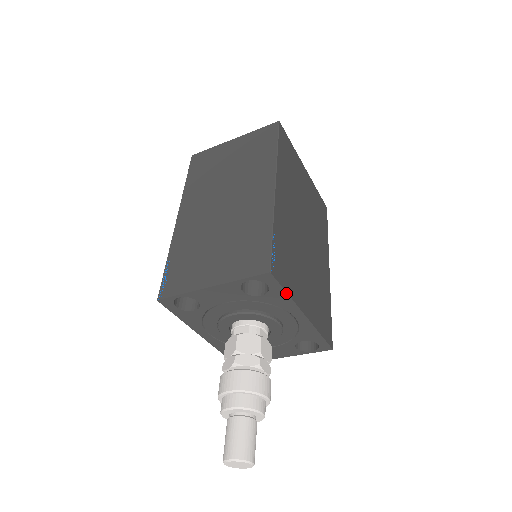
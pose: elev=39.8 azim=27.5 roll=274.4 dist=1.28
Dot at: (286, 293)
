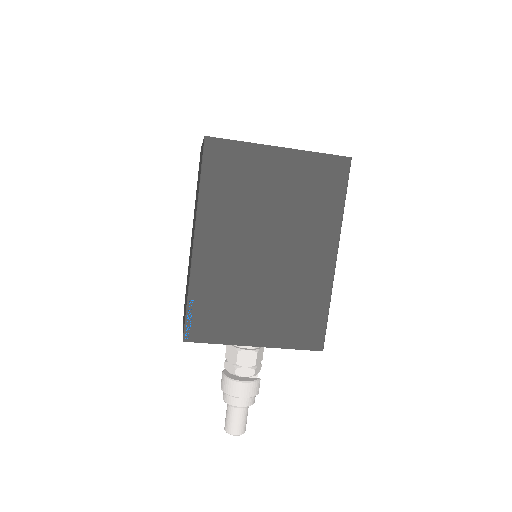
Dot at: (215, 343)
